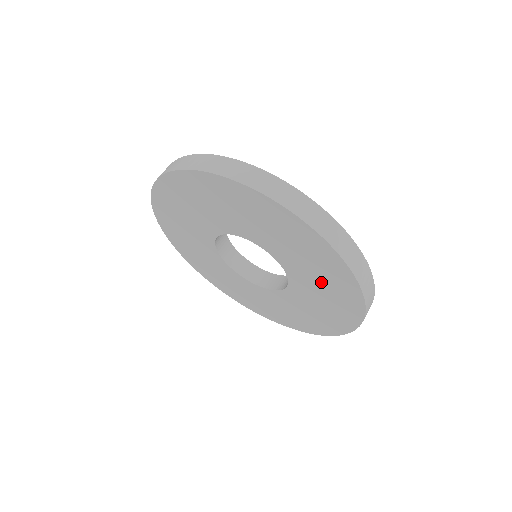
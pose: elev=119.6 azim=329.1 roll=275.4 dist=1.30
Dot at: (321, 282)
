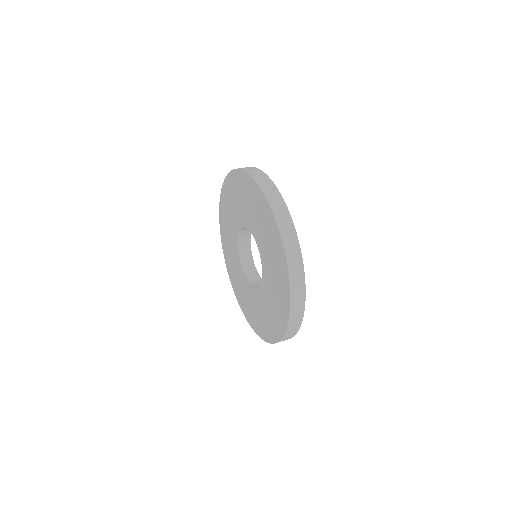
Dot at: (274, 268)
